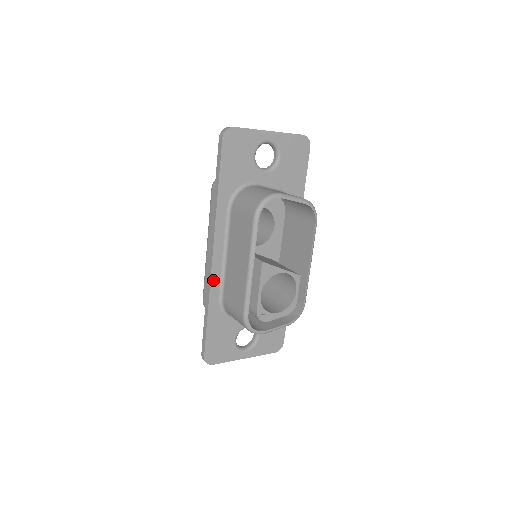
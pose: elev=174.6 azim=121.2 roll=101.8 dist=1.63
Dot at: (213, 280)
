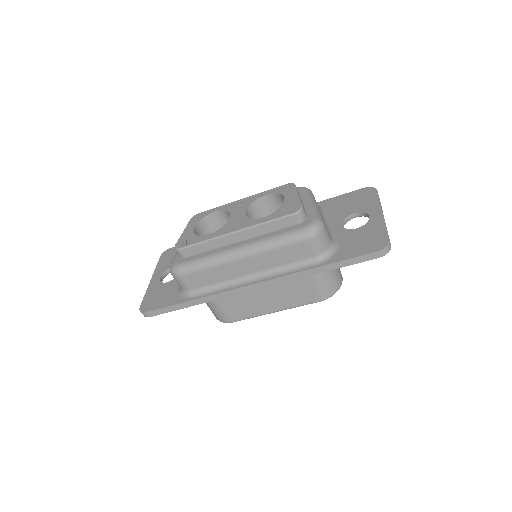
Dot at: (229, 294)
